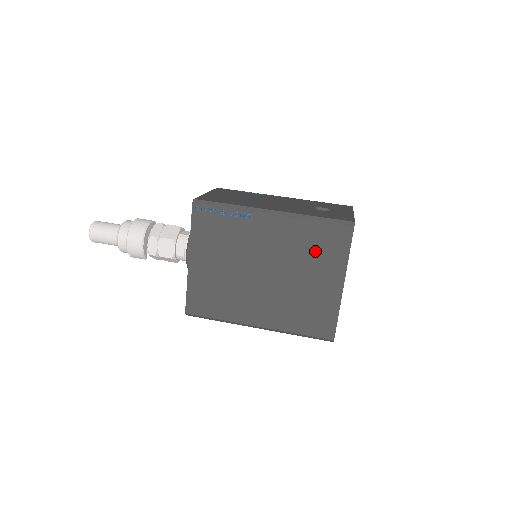
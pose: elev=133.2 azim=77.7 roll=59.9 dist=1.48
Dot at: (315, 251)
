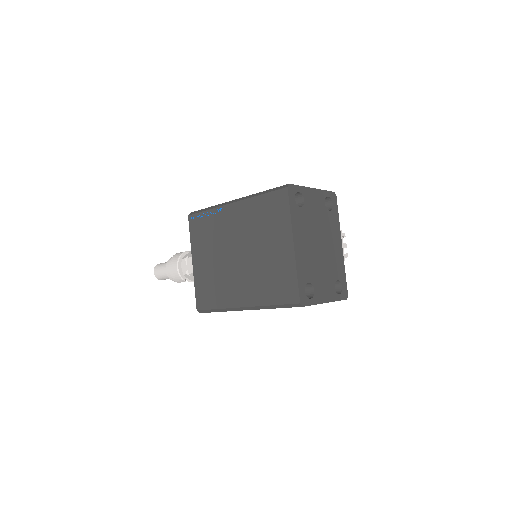
Dot at: (266, 221)
